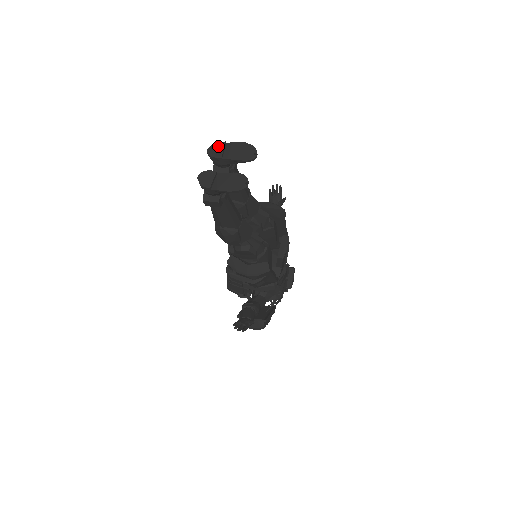
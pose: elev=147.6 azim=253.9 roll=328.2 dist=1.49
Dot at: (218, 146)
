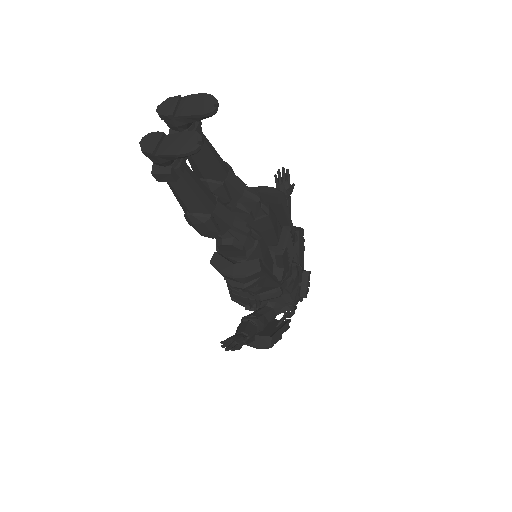
Dot at: (170, 101)
